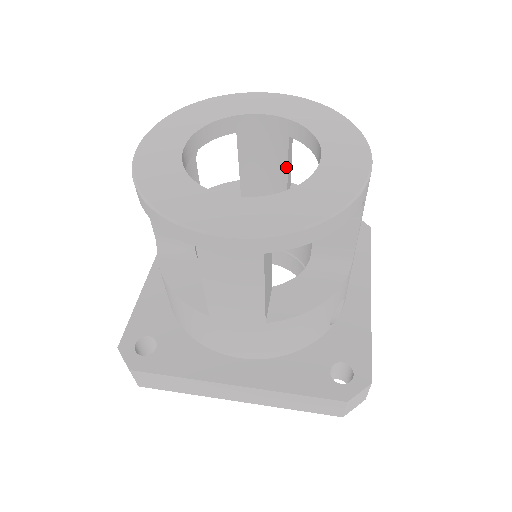
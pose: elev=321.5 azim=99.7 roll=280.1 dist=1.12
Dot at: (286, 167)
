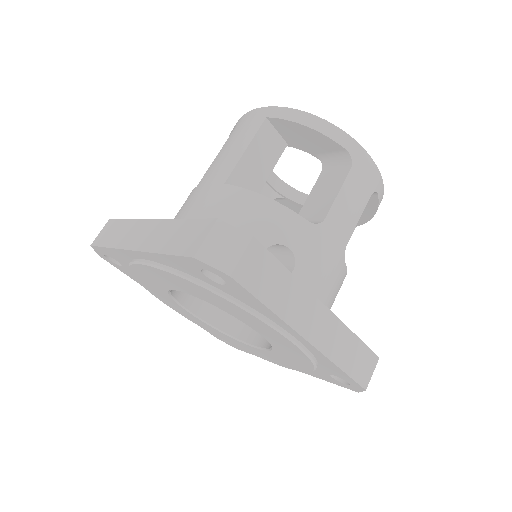
Dot at: occluded
